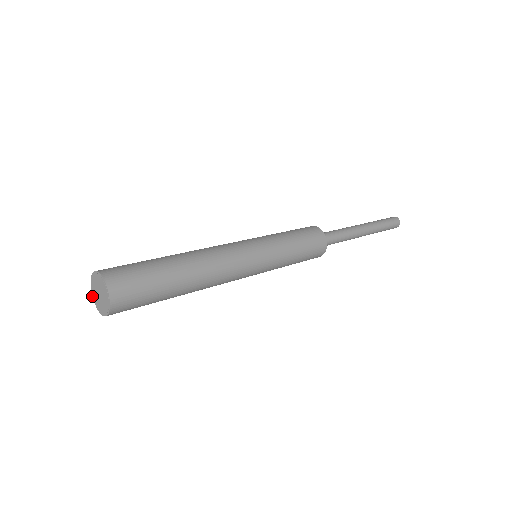
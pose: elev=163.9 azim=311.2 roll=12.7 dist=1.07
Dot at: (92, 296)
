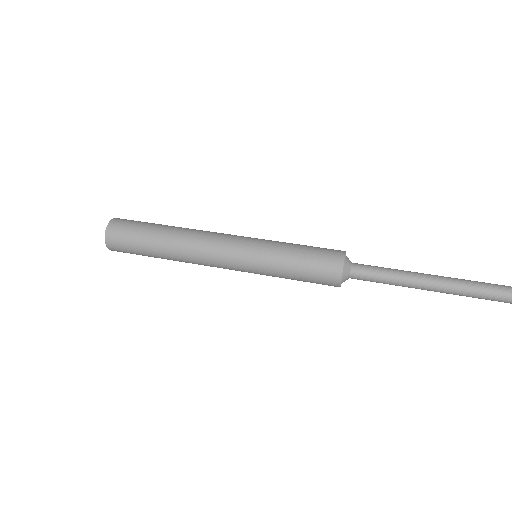
Dot at: occluded
